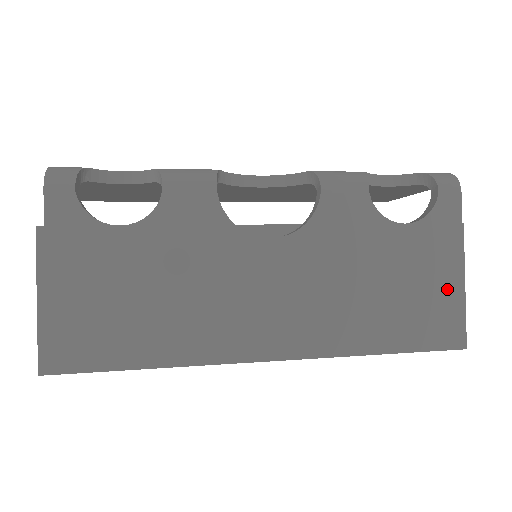
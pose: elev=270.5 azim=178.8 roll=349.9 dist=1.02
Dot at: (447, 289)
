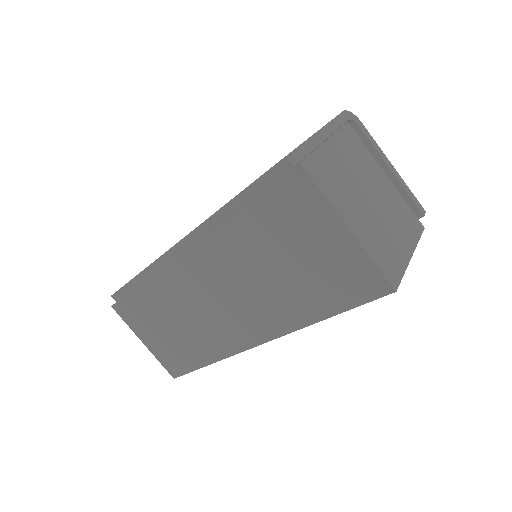
Dot at: occluded
